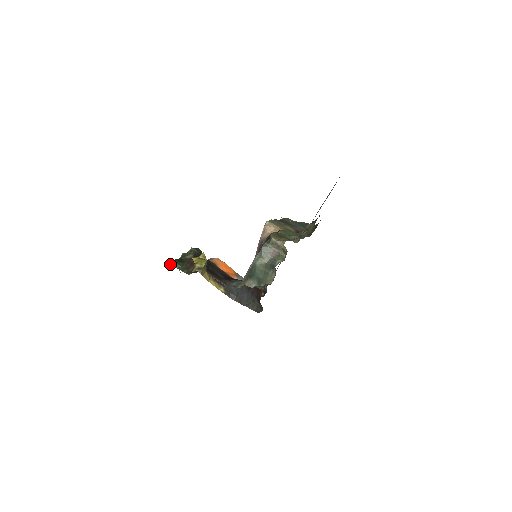
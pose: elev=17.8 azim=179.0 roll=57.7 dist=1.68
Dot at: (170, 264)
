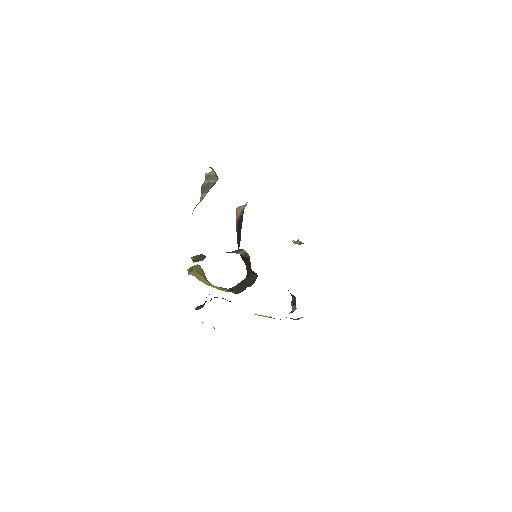
Dot at: occluded
